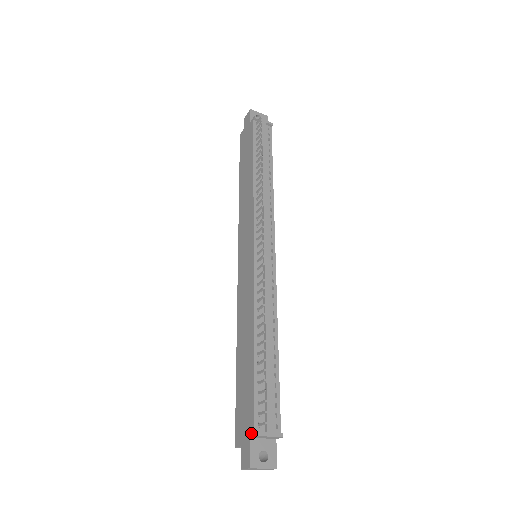
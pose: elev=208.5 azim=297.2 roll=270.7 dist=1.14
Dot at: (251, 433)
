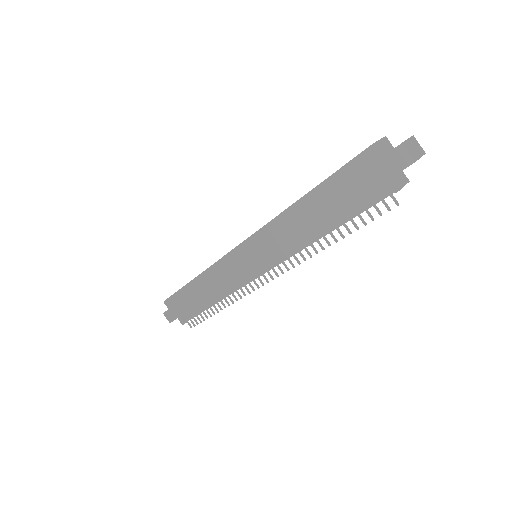
Dot at: (180, 320)
